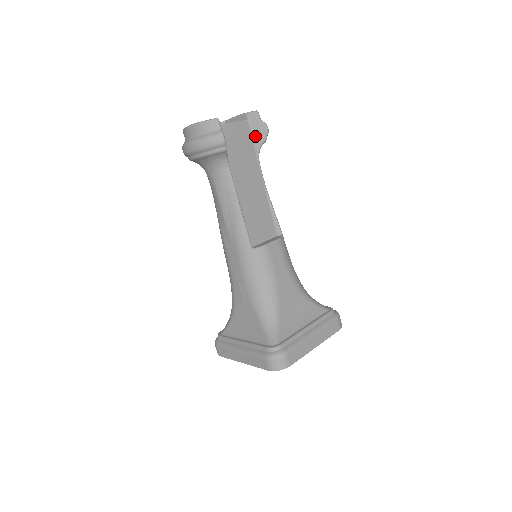
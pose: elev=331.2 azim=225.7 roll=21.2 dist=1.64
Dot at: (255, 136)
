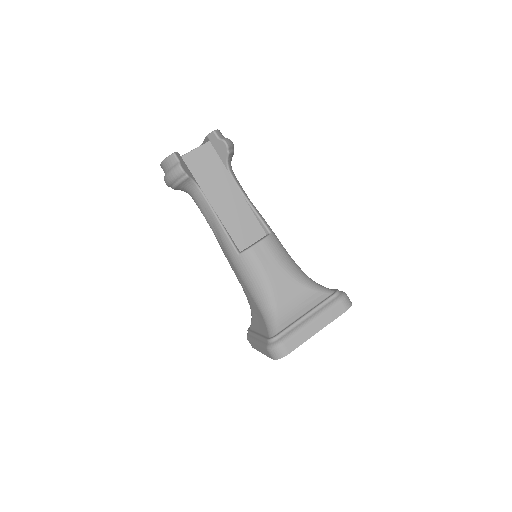
Dot at: (220, 153)
